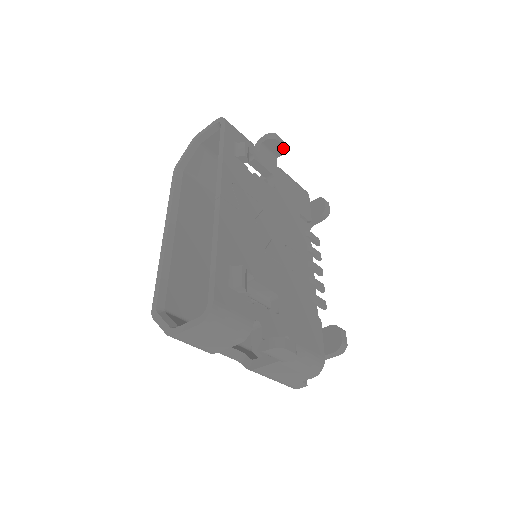
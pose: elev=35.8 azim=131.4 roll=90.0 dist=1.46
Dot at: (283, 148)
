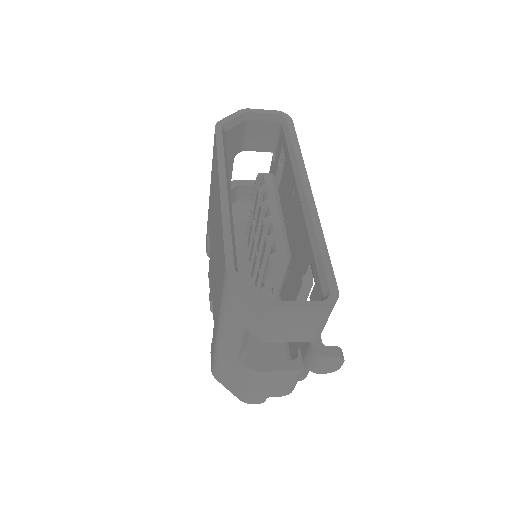
Dot at: occluded
